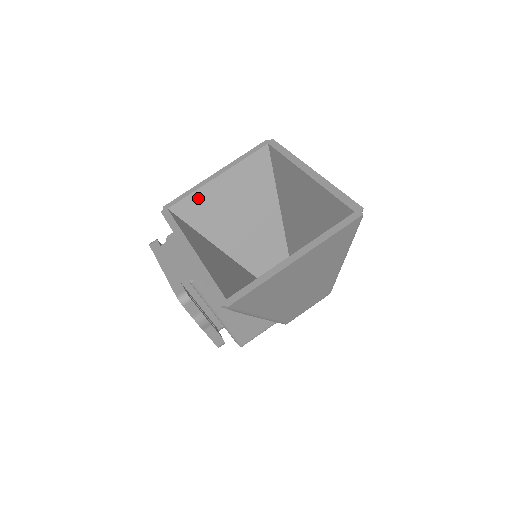
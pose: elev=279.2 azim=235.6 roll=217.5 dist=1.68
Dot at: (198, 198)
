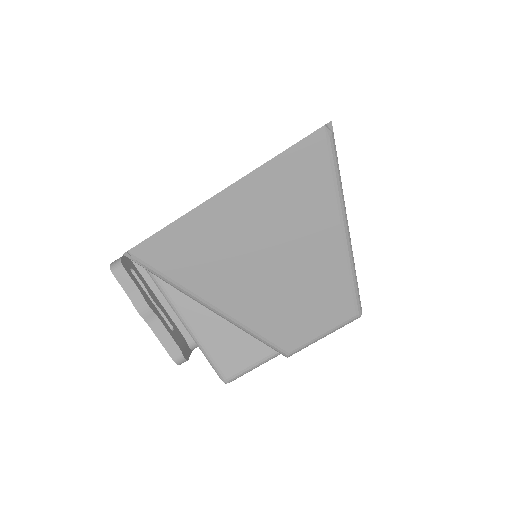
Dot at: occluded
